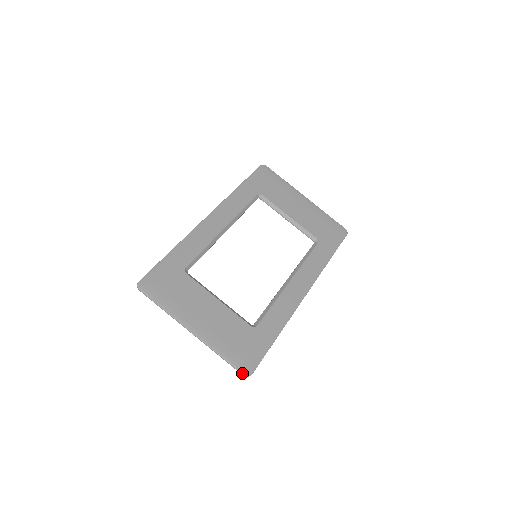
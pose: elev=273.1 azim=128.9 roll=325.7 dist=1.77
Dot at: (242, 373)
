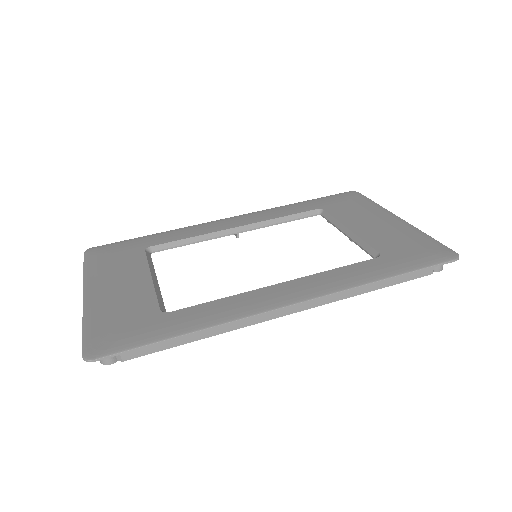
Dot at: (83, 352)
